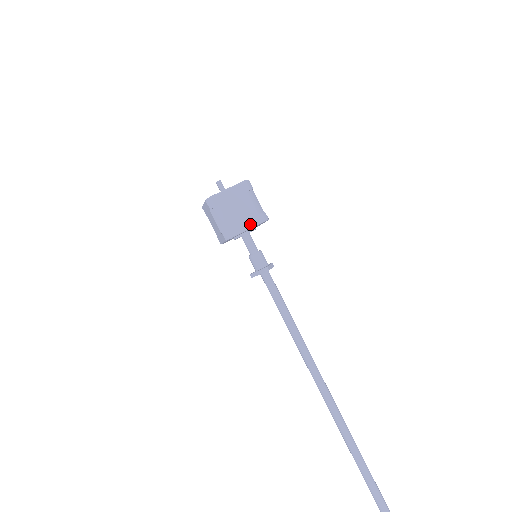
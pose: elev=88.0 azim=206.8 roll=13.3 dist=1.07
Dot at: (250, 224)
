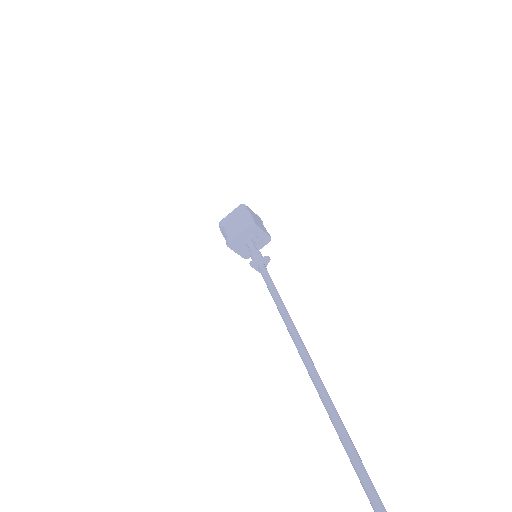
Dot at: (264, 230)
